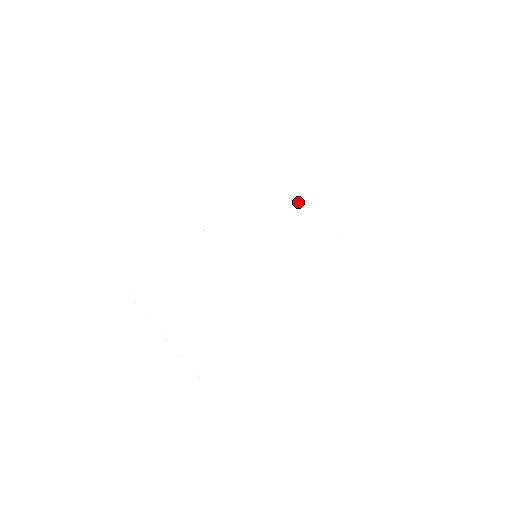
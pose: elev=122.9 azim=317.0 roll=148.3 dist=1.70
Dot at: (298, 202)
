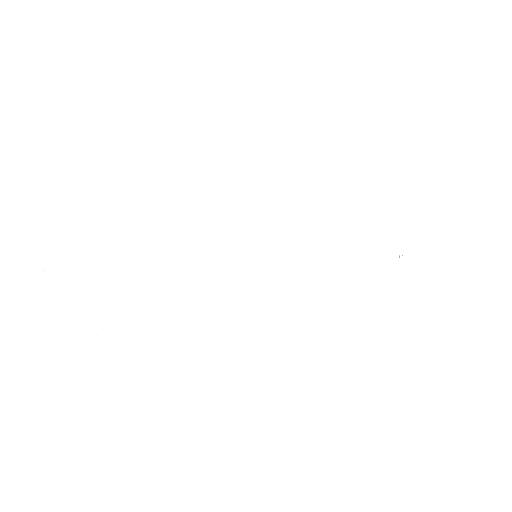
Dot at: (368, 202)
